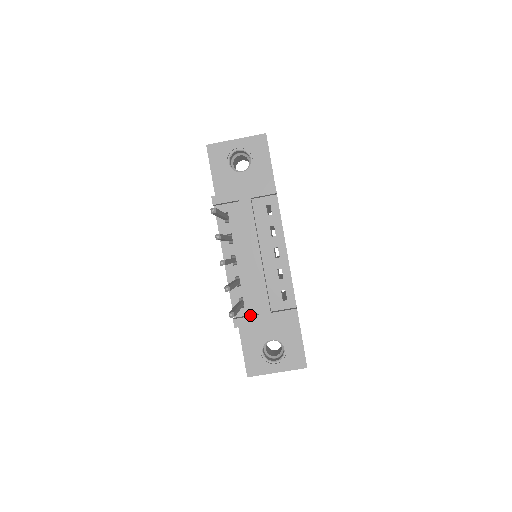
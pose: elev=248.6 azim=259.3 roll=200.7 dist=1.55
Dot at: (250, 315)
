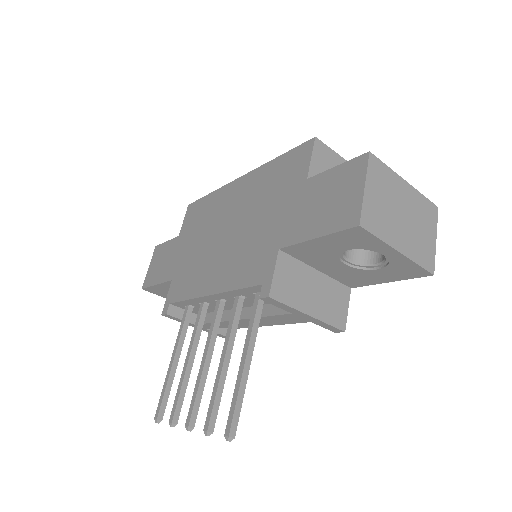
Dot at: occluded
